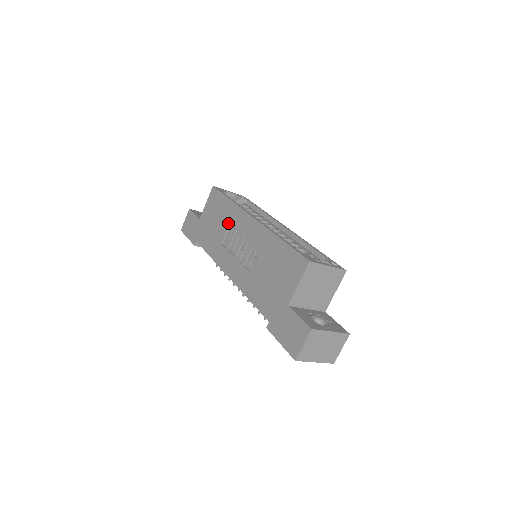
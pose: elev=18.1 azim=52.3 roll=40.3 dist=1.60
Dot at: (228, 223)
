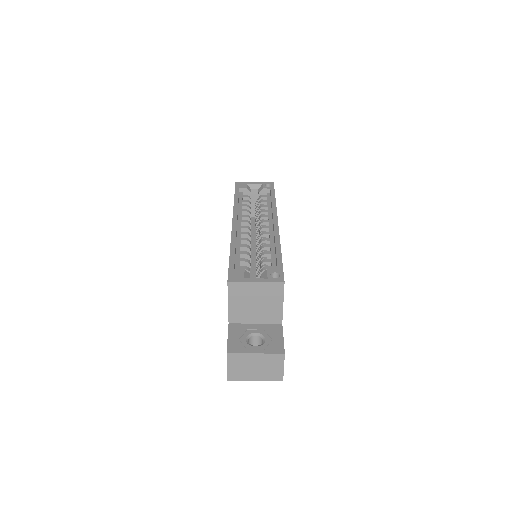
Dot at: occluded
